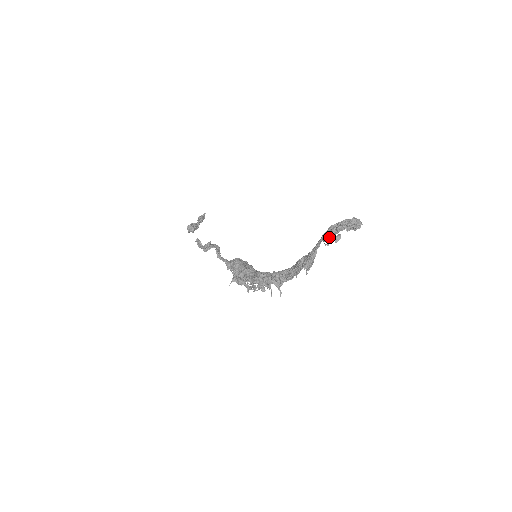
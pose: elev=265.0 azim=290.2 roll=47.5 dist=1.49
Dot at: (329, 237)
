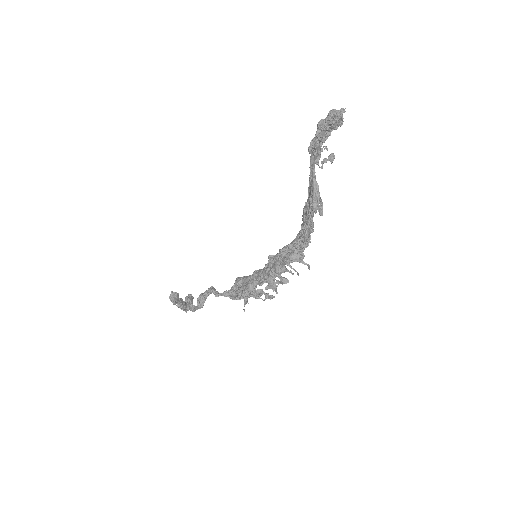
Dot at: (318, 152)
